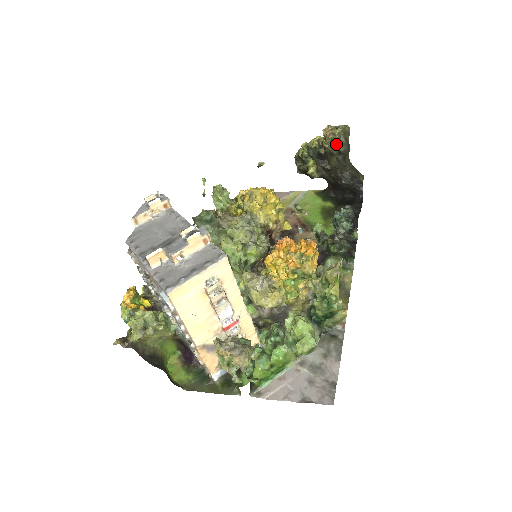
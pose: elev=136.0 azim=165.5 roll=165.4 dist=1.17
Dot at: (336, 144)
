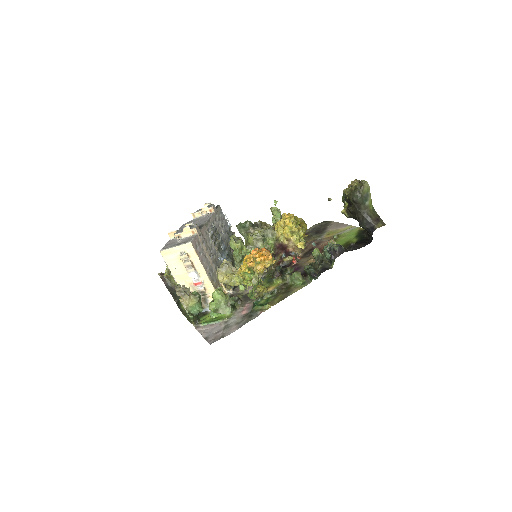
Dot at: (351, 194)
